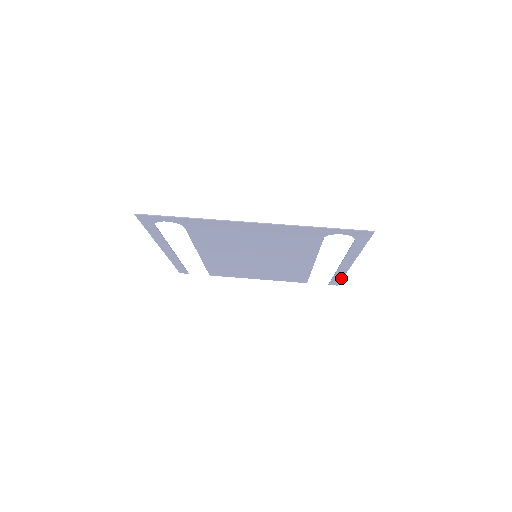
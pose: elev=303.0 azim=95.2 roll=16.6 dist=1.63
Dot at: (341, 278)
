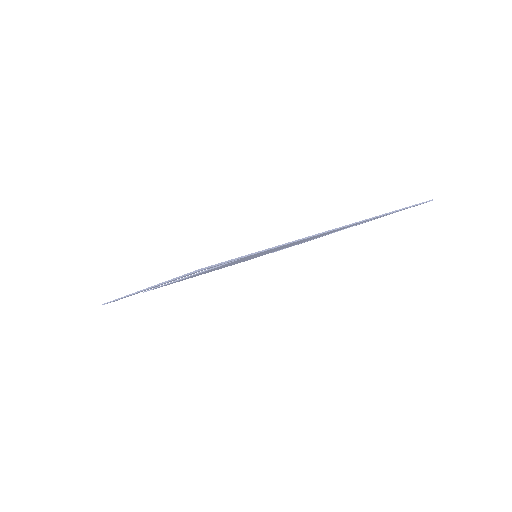
Dot at: (298, 244)
